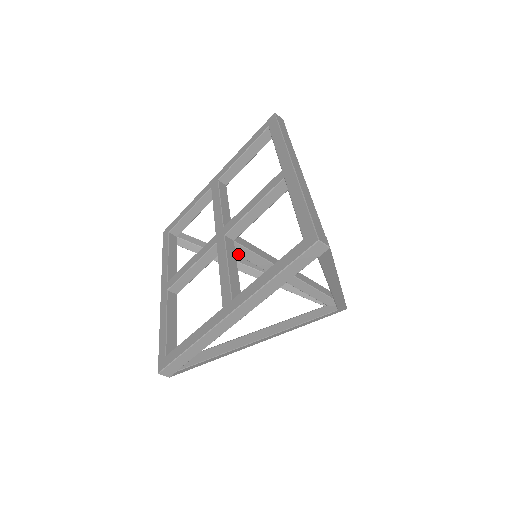
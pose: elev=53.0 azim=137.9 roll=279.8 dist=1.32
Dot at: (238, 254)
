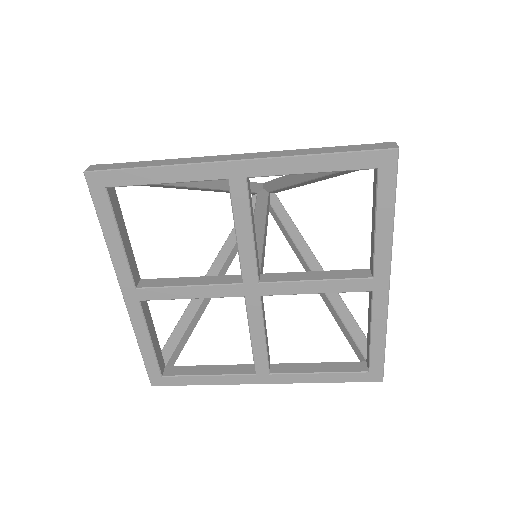
Dot at: occluded
